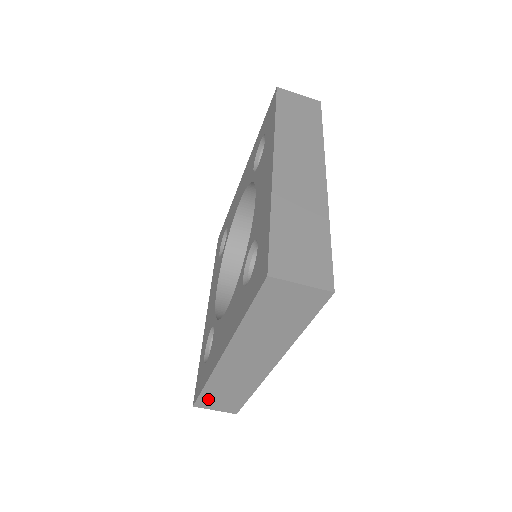
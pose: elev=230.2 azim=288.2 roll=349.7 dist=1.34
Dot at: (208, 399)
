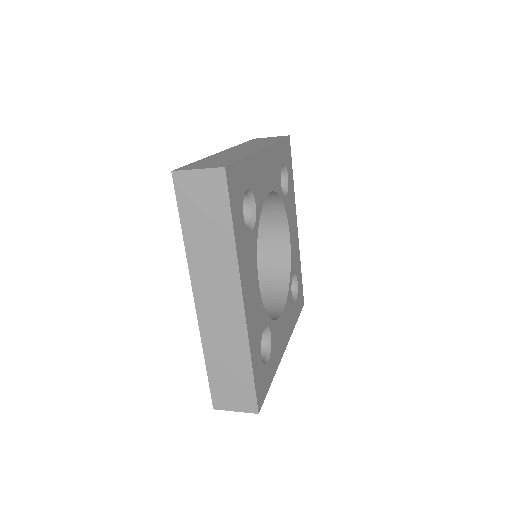
Dot at: occluded
